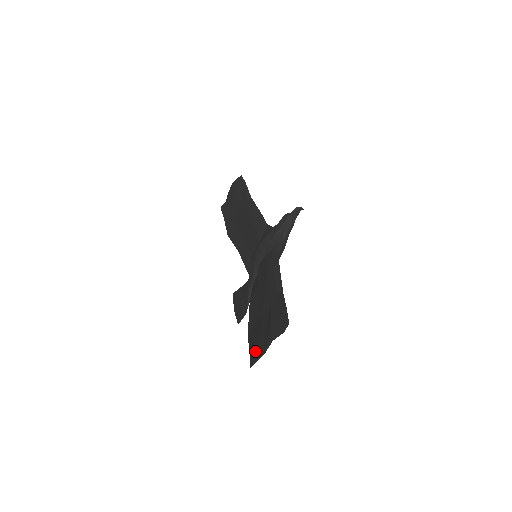
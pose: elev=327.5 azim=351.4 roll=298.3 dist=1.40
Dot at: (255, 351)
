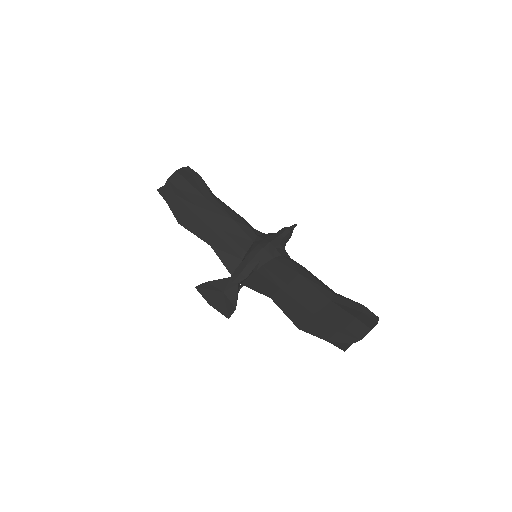
Dot at: (338, 339)
